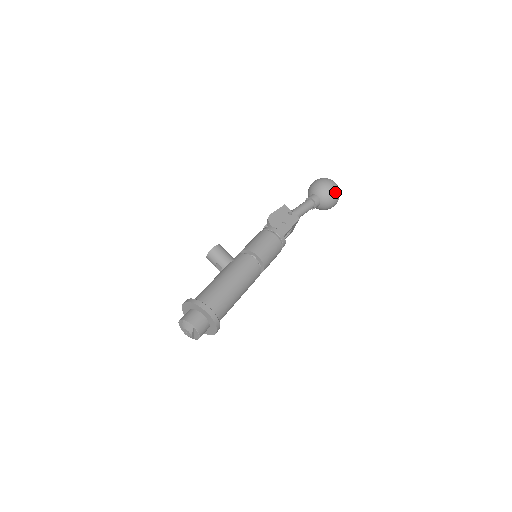
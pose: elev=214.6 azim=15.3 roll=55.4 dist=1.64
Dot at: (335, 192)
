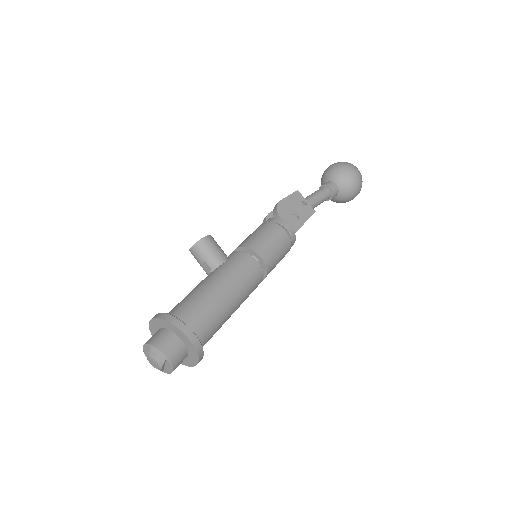
Dot at: (358, 183)
